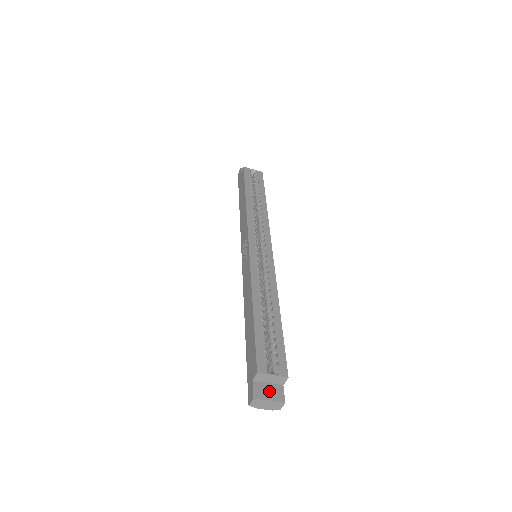
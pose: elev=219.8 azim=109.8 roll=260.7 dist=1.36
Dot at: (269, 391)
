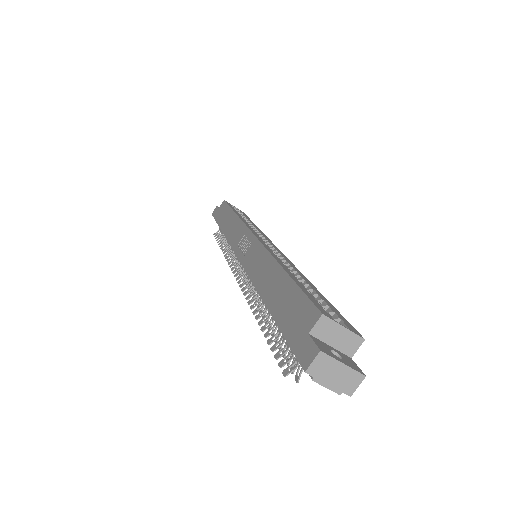
Dot at: occluded
